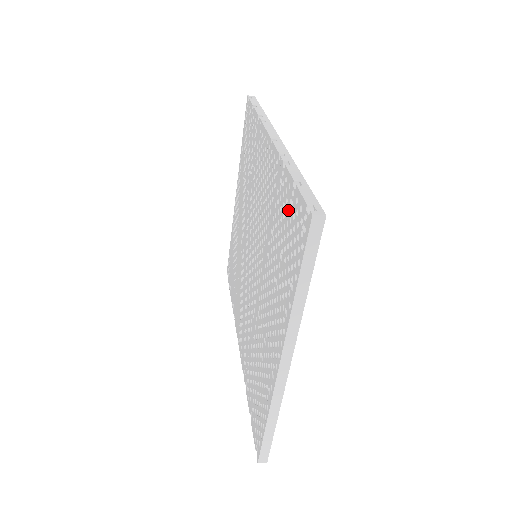
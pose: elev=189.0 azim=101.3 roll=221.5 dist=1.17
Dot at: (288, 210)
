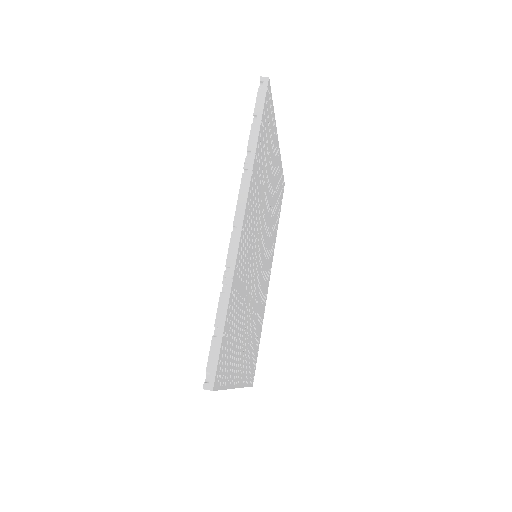
Dot at: occluded
